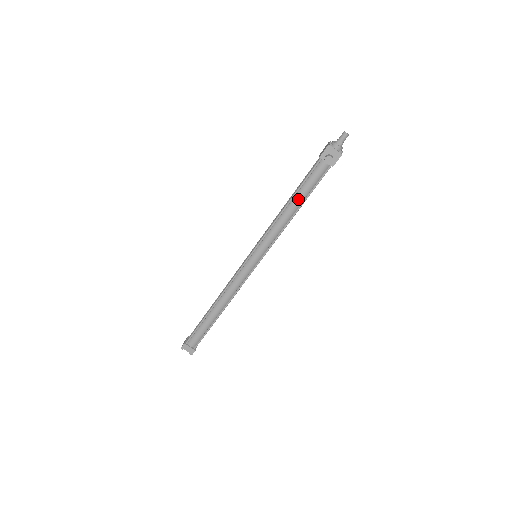
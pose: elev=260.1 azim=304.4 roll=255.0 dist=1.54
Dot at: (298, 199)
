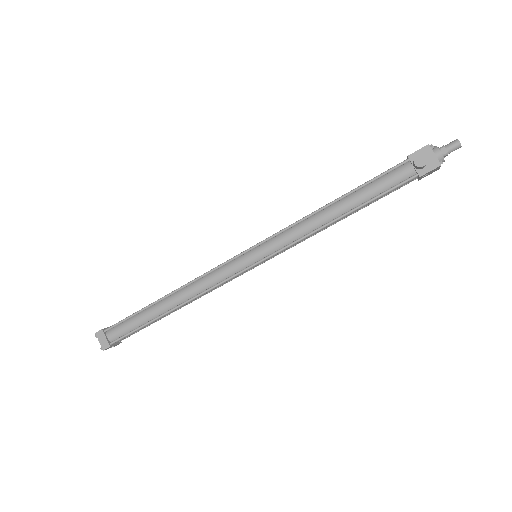
Dot at: (351, 201)
